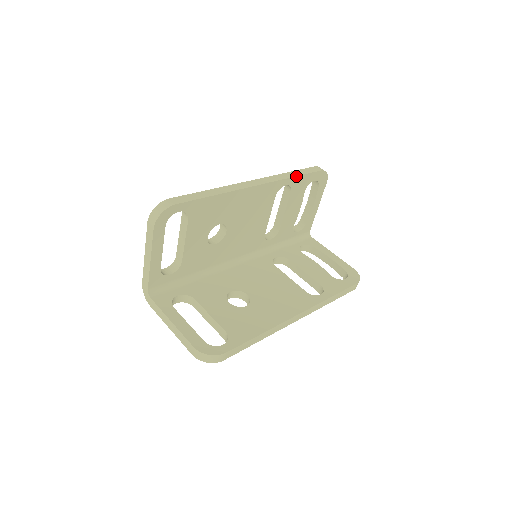
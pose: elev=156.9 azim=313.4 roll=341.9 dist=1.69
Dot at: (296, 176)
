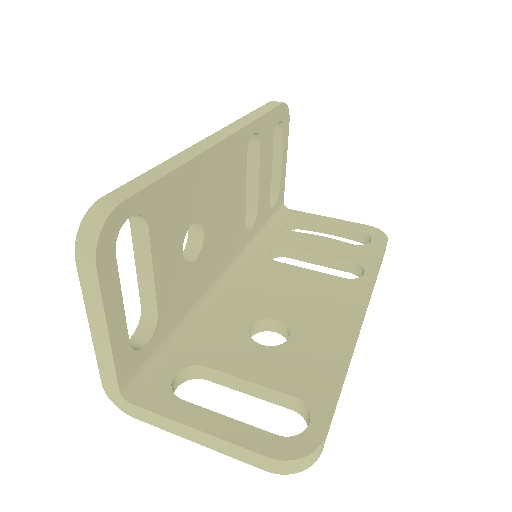
Dot at: (262, 116)
